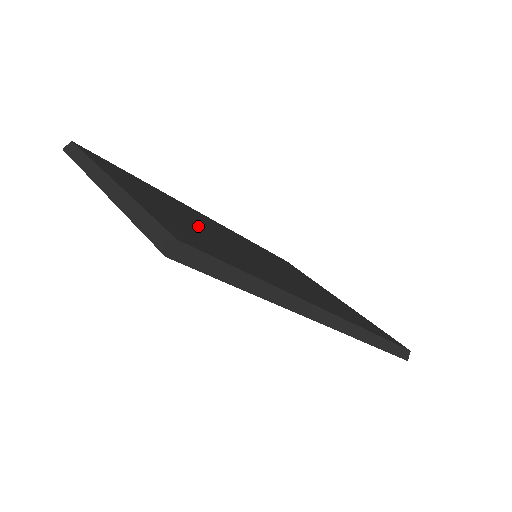
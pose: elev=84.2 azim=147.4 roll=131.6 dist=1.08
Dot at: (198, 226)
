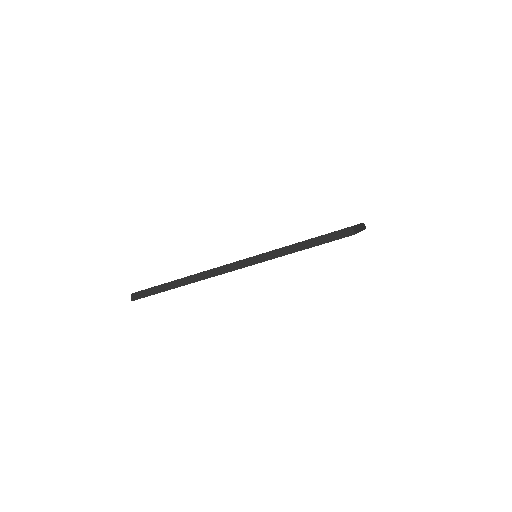
Dot at: occluded
